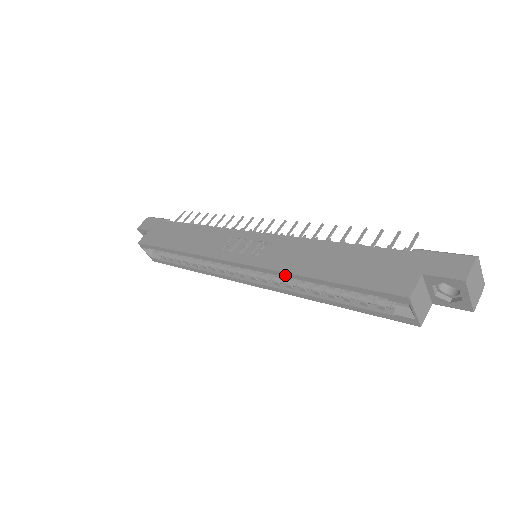
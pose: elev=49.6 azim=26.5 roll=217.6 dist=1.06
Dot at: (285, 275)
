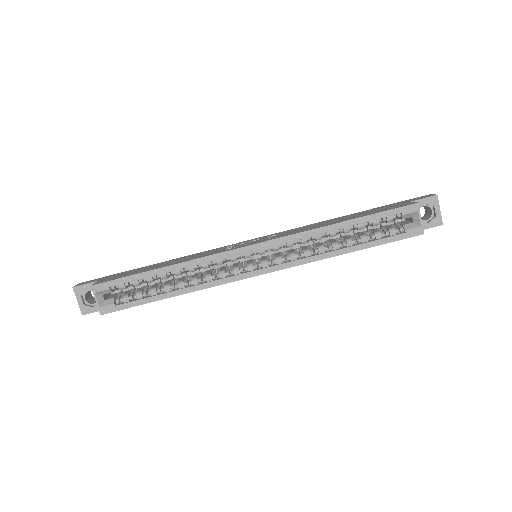
Dot at: (311, 233)
